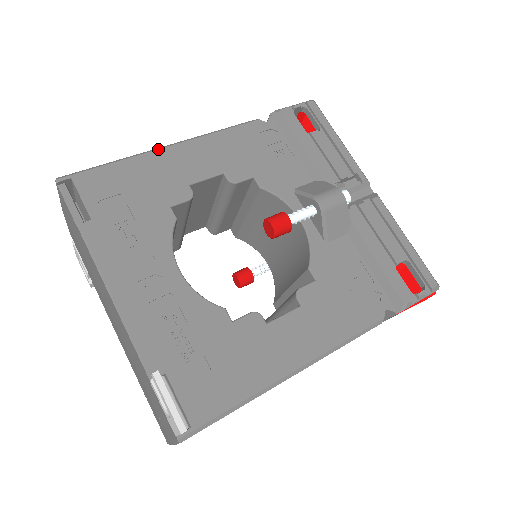
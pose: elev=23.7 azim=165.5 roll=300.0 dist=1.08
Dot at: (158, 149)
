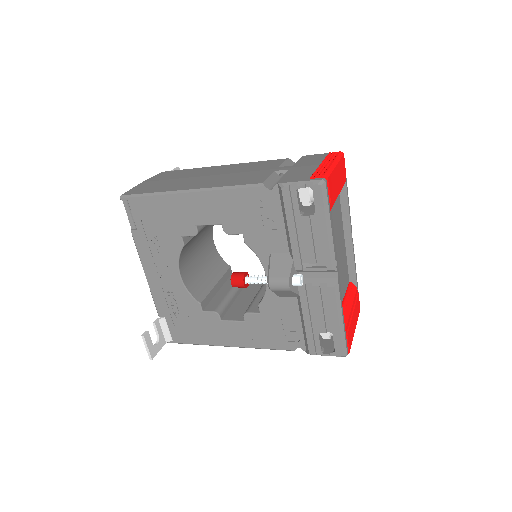
Dot at: (180, 193)
